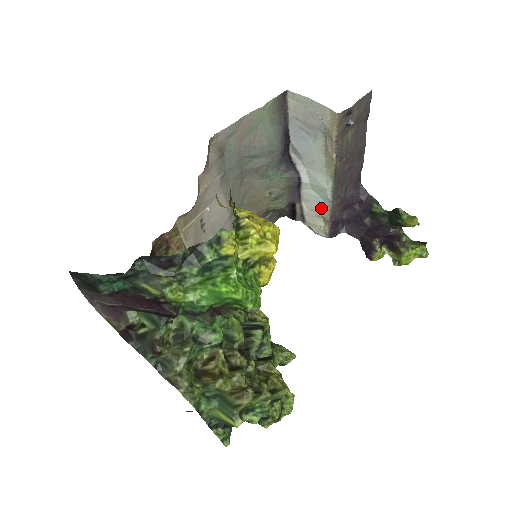
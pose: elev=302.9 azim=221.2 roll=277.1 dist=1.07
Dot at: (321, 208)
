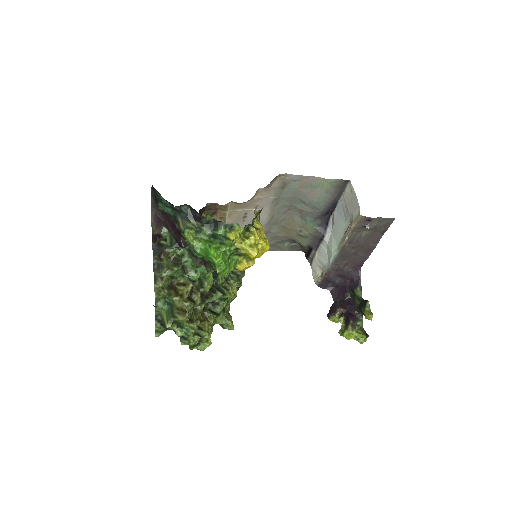
Dot at: (324, 264)
